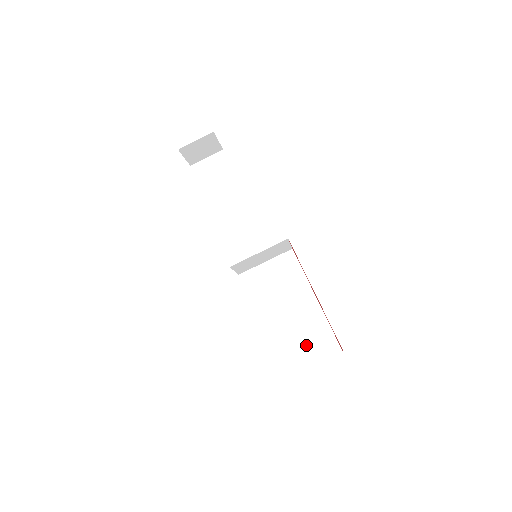
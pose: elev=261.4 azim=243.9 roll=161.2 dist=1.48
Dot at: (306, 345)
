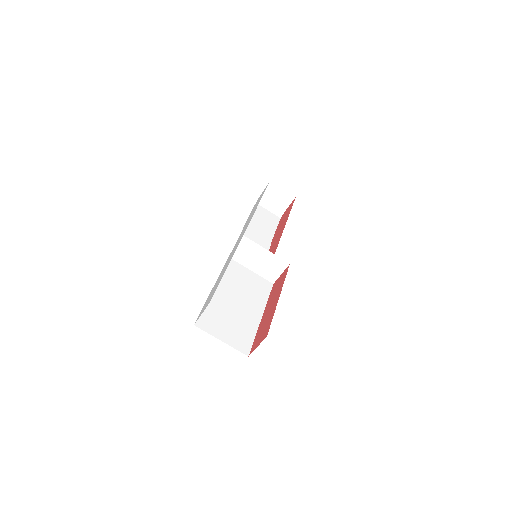
Dot at: (229, 327)
